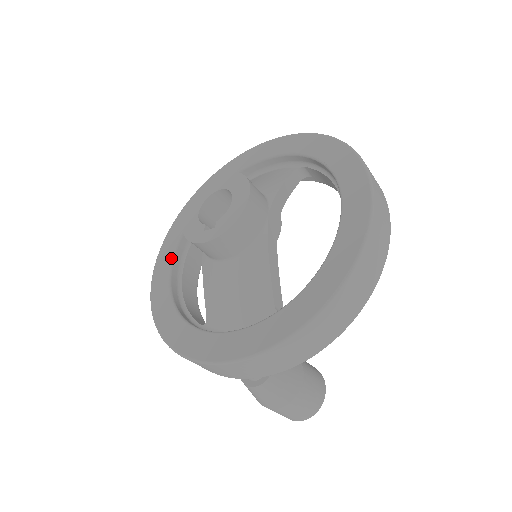
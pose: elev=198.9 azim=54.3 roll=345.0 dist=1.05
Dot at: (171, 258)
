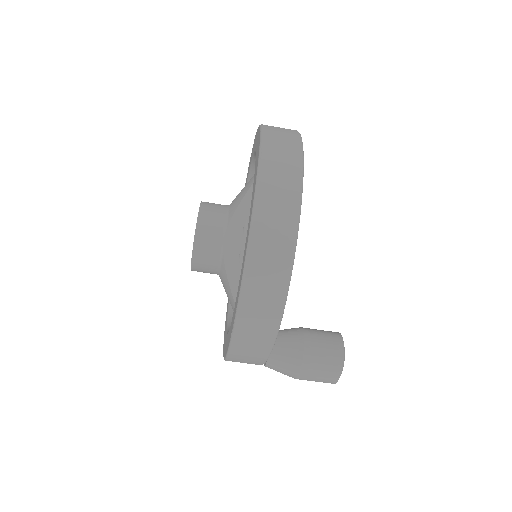
Dot at: occluded
